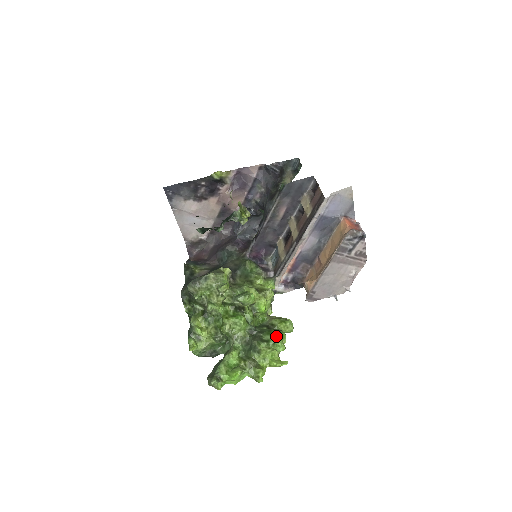
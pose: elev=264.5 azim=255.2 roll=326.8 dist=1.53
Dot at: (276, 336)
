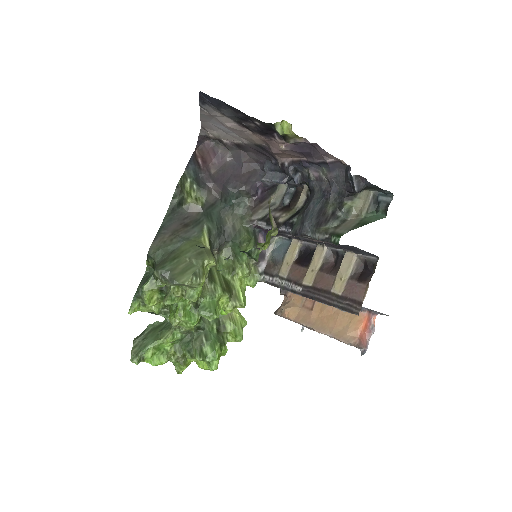
Dot at: (215, 357)
